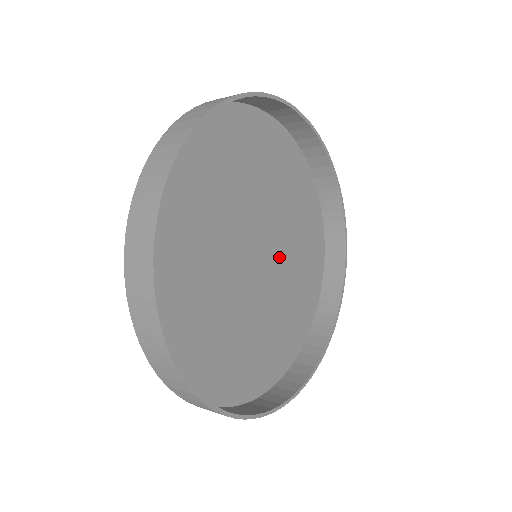
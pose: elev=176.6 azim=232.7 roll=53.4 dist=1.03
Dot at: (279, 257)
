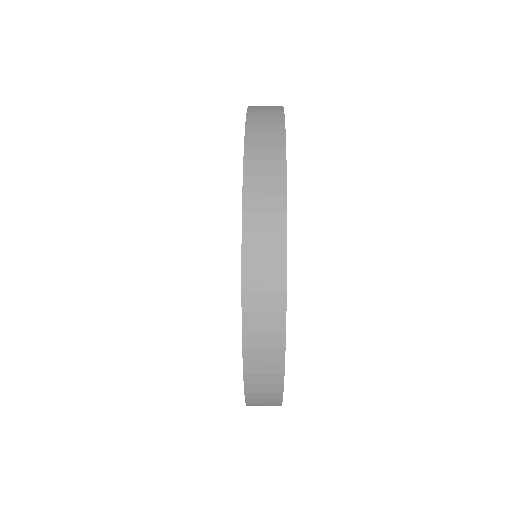
Dot at: occluded
